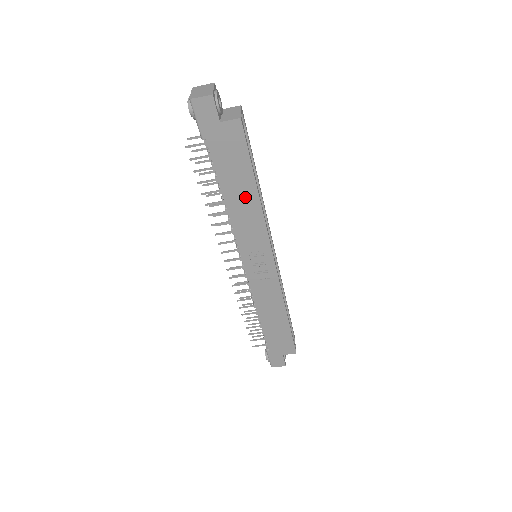
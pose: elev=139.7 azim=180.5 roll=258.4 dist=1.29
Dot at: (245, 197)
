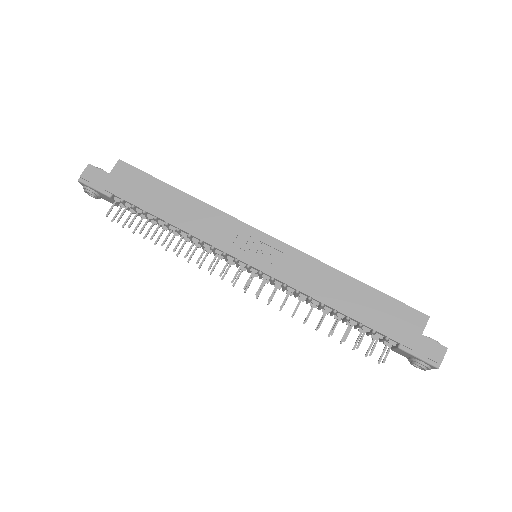
Dot at: (180, 205)
